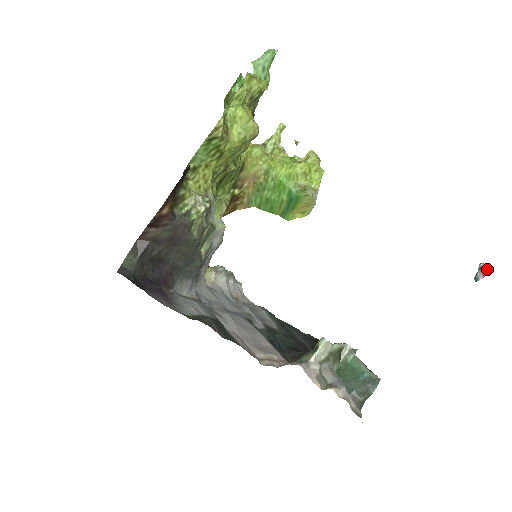
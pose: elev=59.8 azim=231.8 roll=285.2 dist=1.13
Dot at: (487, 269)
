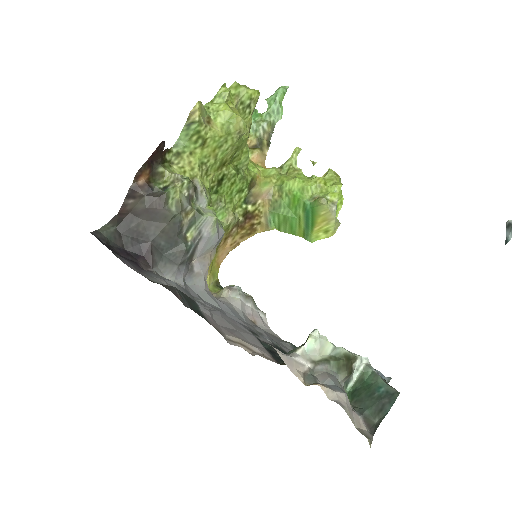
Dot at: out of frame
